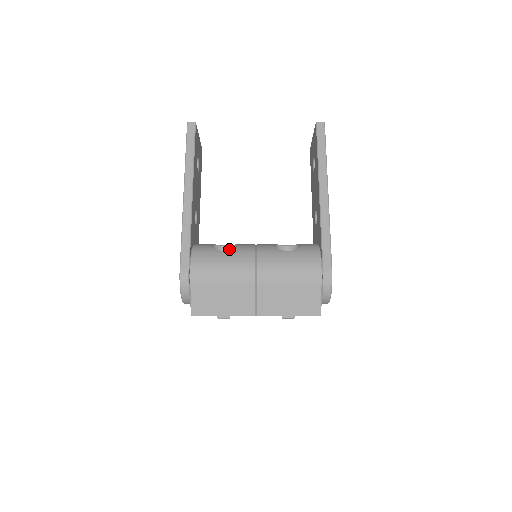
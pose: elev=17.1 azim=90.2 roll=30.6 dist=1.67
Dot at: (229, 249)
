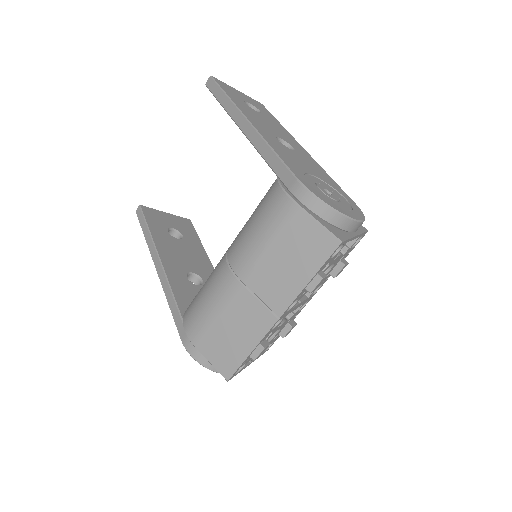
Dot at: occluded
